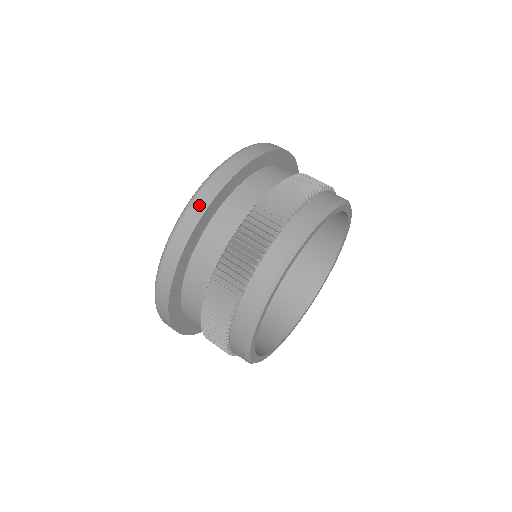
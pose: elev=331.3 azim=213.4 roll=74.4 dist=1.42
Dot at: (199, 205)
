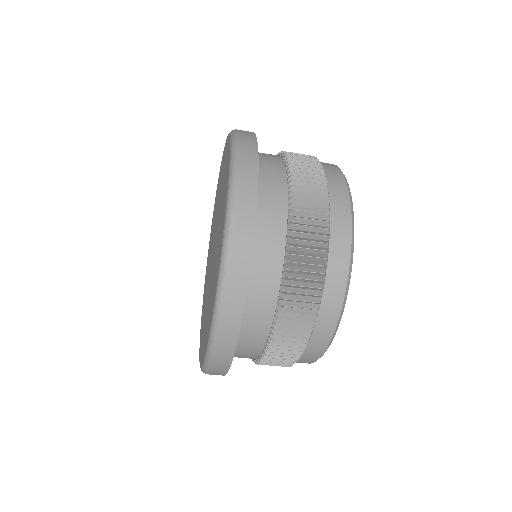
Dot at: (247, 178)
